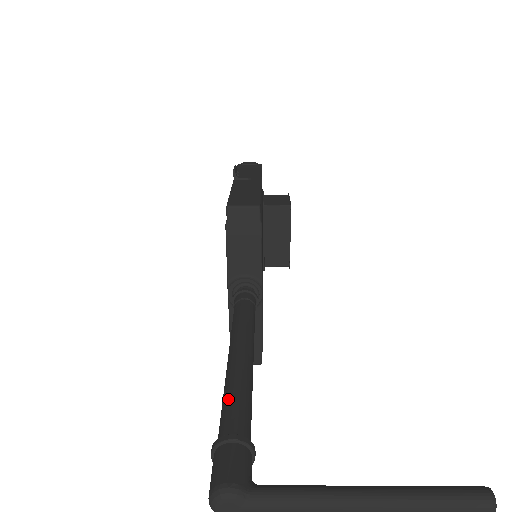
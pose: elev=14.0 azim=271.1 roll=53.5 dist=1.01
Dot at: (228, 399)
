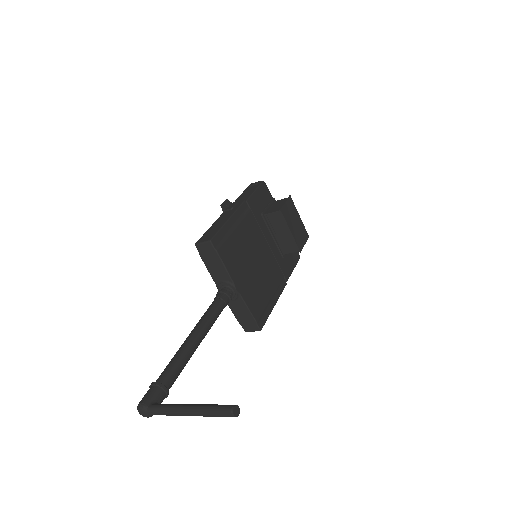
Dot at: (168, 364)
